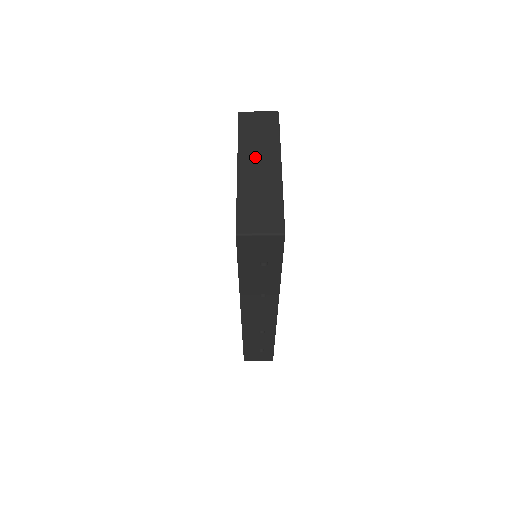
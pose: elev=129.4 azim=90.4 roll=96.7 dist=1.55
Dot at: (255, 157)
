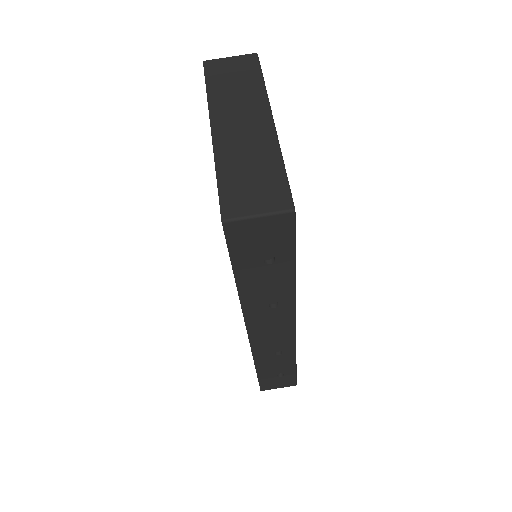
Dot at: (234, 113)
